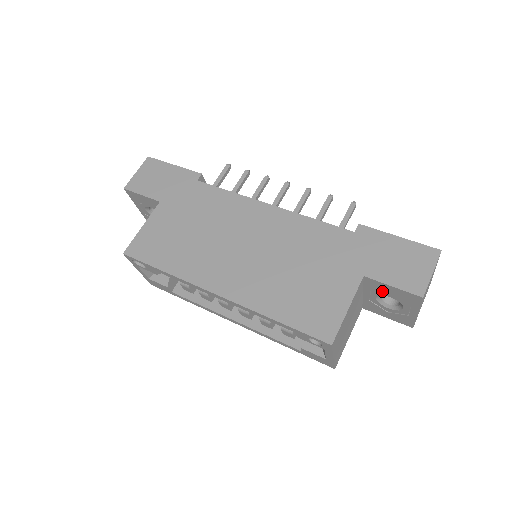
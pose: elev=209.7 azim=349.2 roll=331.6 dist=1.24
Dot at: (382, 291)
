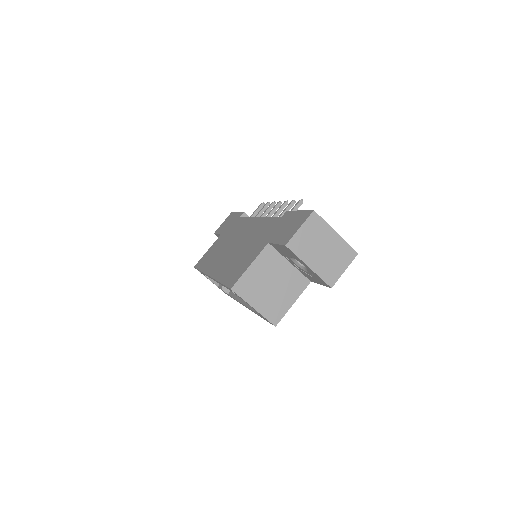
Dot at: (284, 253)
